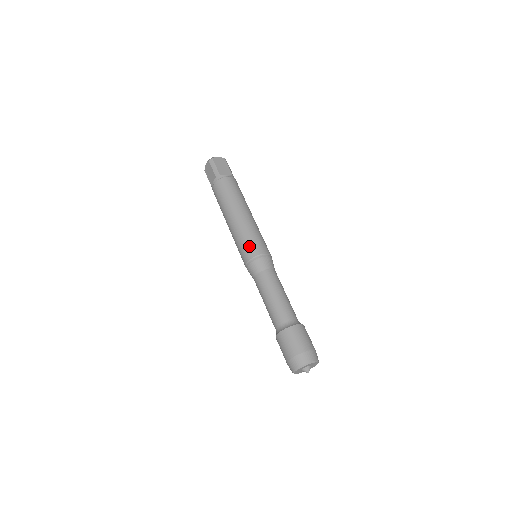
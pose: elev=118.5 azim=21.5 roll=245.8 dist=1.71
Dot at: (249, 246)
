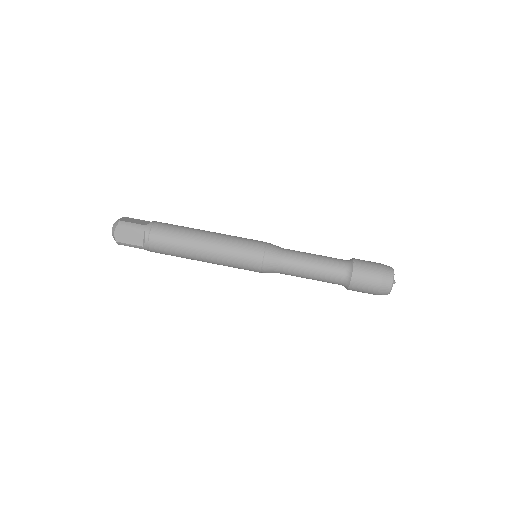
Dot at: (250, 247)
